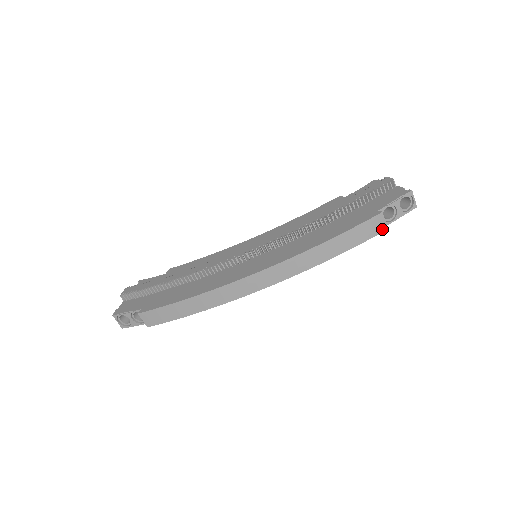
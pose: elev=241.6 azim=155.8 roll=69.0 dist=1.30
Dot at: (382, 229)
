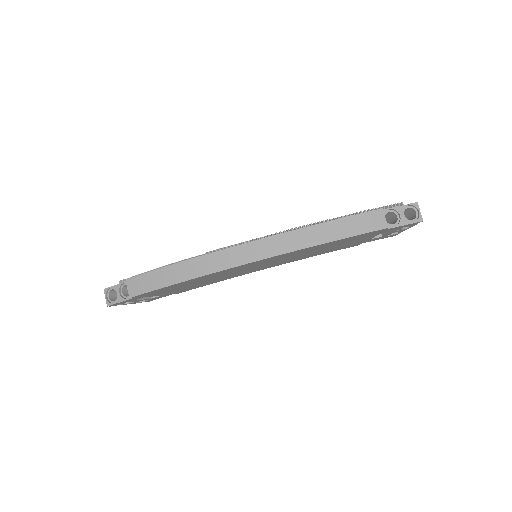
Dot at: (382, 226)
